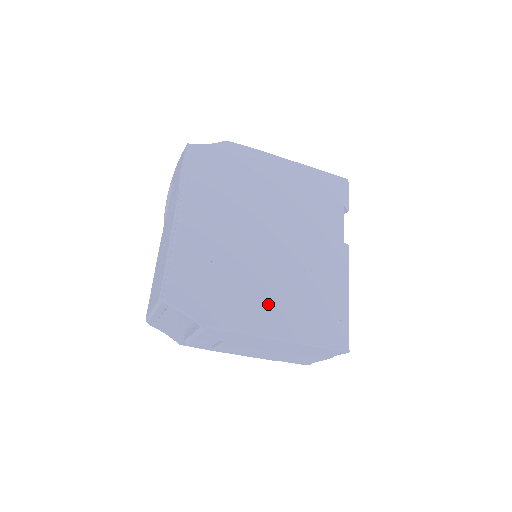
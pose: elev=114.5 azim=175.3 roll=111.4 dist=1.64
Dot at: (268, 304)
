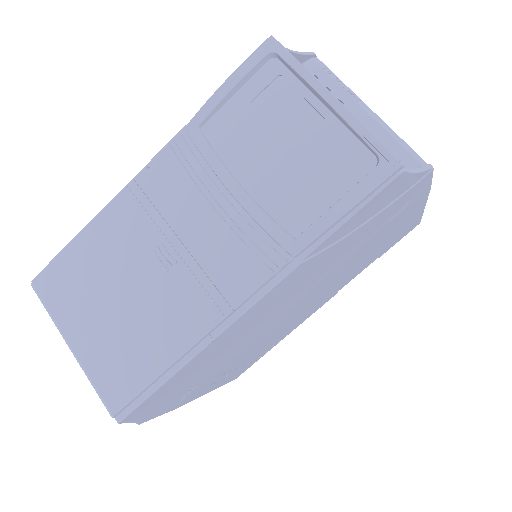
Dot at: (223, 373)
